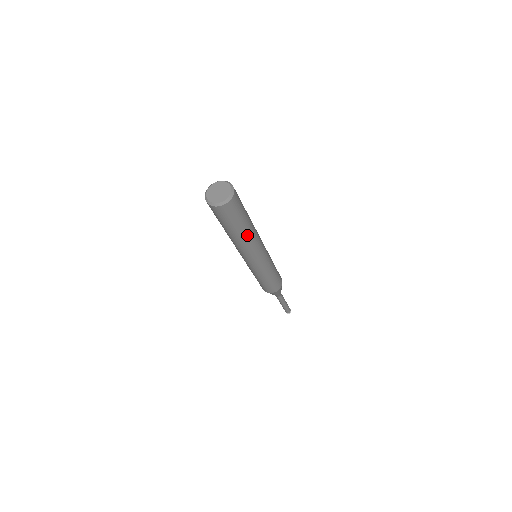
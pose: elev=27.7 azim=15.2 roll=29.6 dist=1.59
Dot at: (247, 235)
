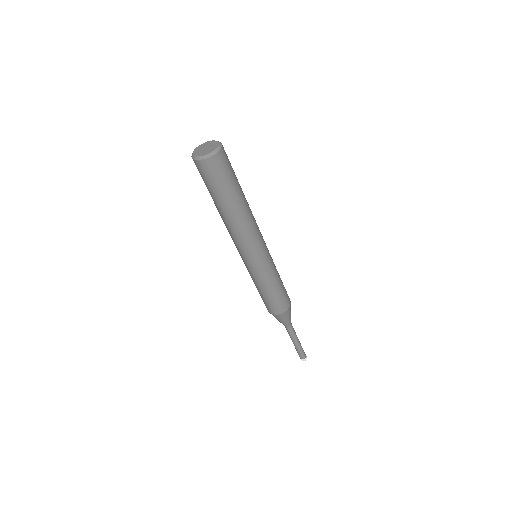
Dot at: (235, 214)
